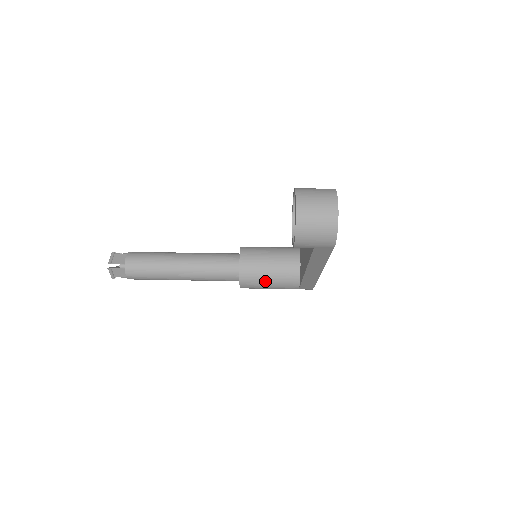
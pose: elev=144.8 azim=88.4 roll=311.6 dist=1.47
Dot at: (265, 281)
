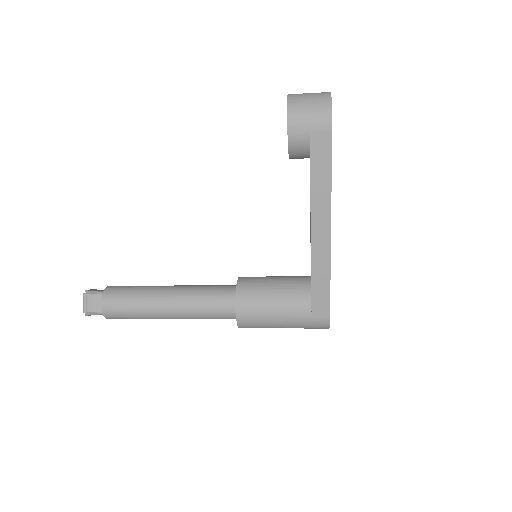
Dot at: (267, 300)
